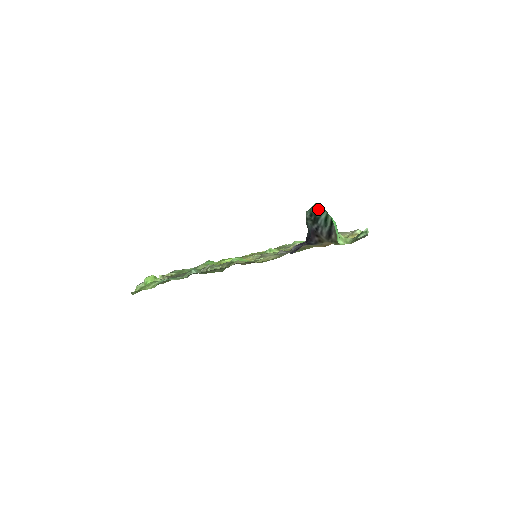
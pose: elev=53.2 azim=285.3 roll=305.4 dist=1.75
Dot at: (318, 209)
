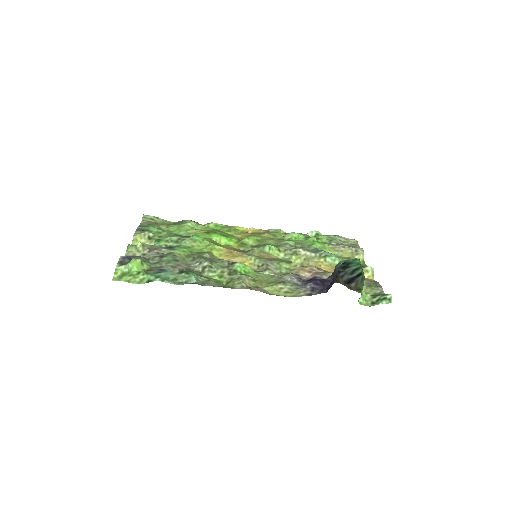
Dot at: (354, 262)
